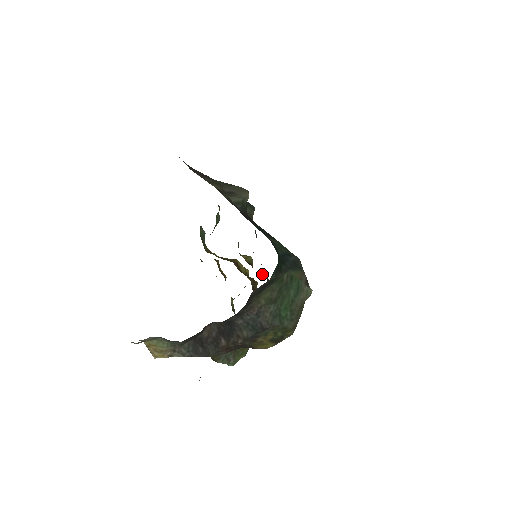
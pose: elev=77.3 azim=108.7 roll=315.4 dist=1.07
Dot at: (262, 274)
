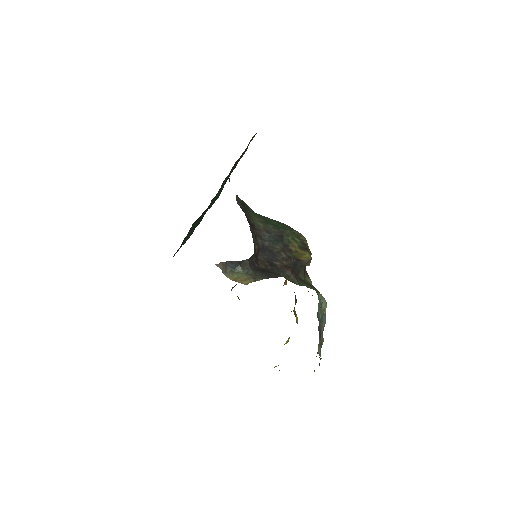
Dot at: occluded
